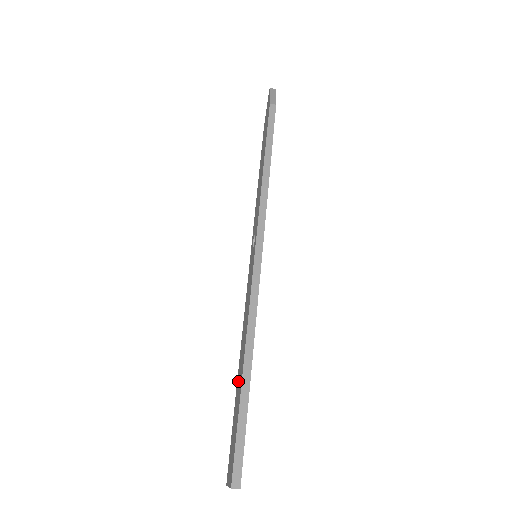
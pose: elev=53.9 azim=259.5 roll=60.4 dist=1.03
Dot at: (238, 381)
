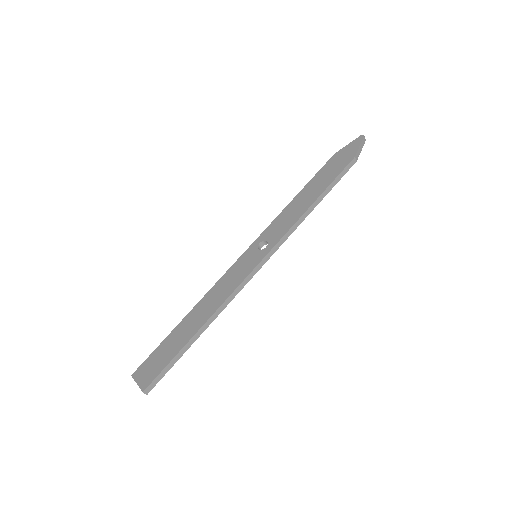
Dot at: (184, 326)
